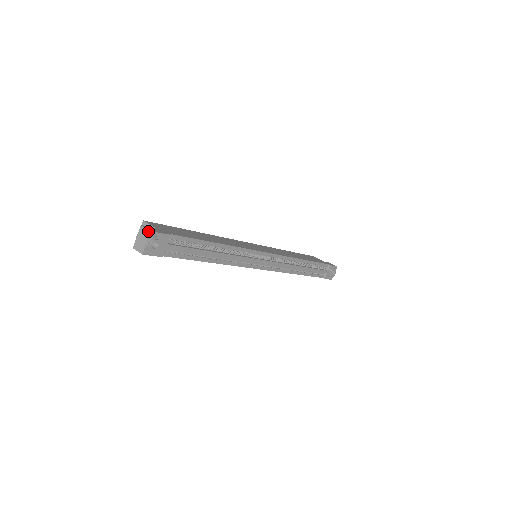
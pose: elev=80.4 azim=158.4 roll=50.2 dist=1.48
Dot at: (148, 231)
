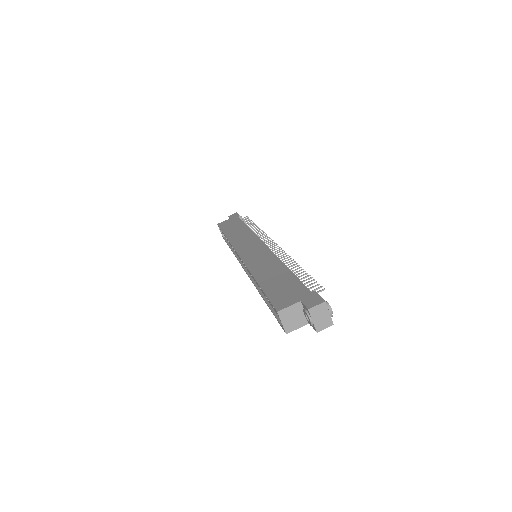
Dot at: (323, 304)
